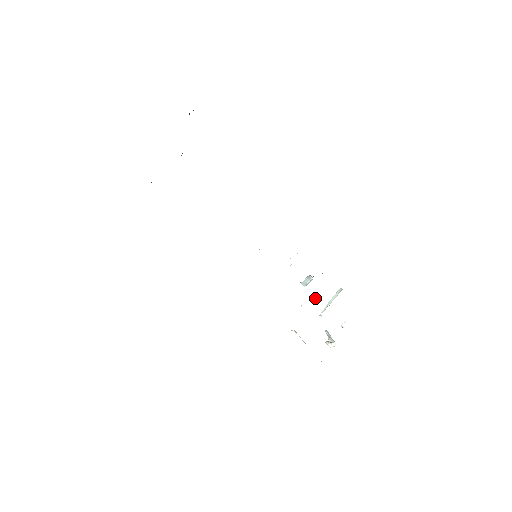
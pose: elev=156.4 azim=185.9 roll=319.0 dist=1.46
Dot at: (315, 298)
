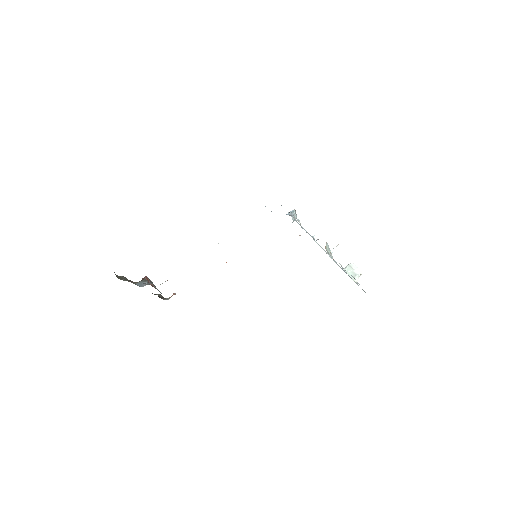
Dot at: (314, 235)
